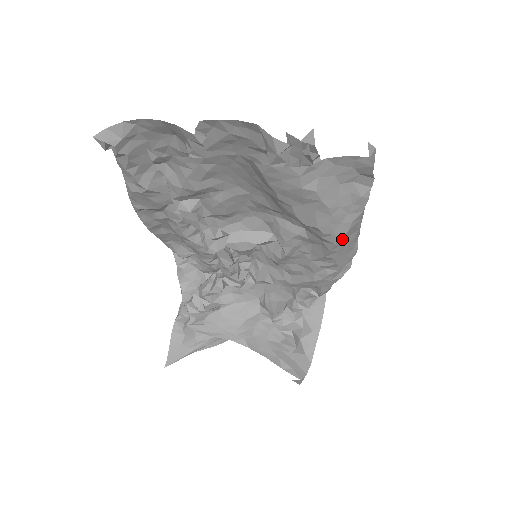
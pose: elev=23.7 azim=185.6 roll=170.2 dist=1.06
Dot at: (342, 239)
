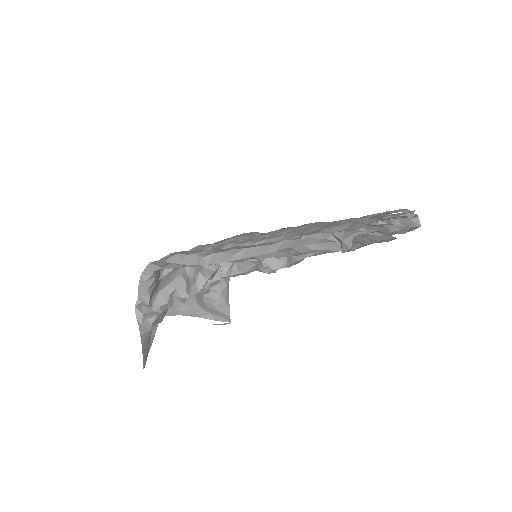
Dot at: occluded
